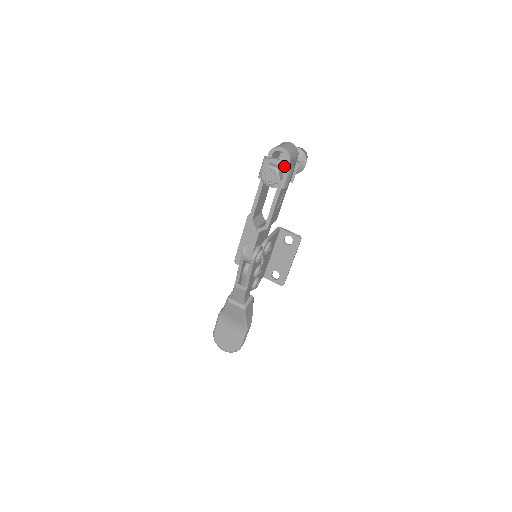
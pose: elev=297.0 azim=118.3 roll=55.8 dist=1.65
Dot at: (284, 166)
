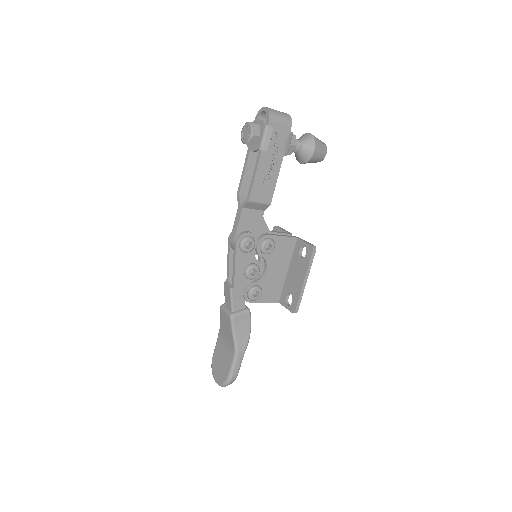
Dot at: (263, 124)
